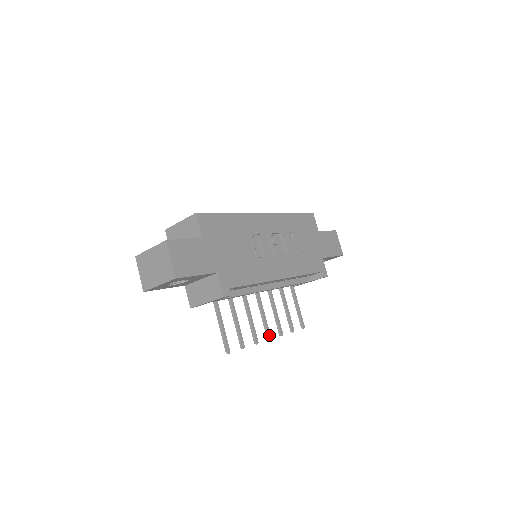
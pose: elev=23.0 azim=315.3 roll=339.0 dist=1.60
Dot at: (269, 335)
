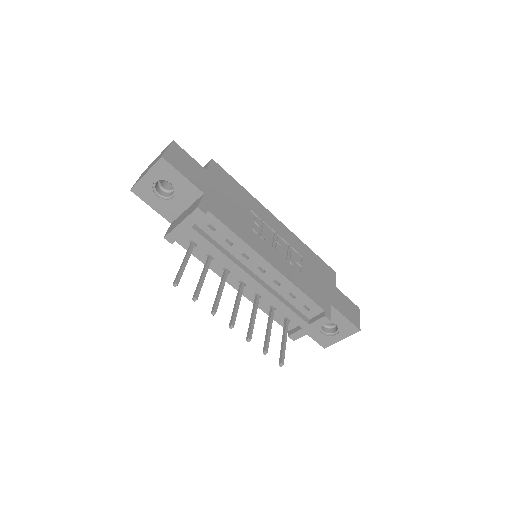
Dot at: (233, 323)
